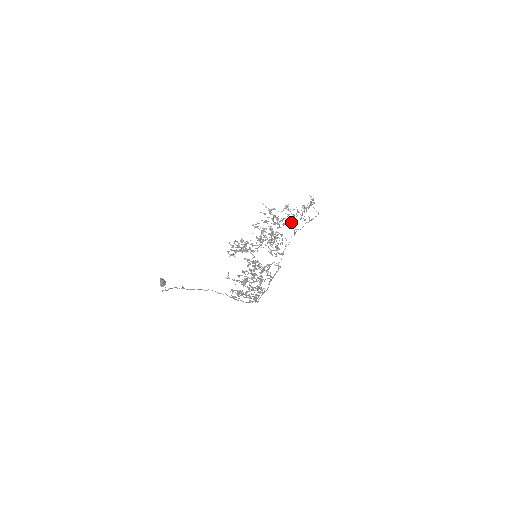
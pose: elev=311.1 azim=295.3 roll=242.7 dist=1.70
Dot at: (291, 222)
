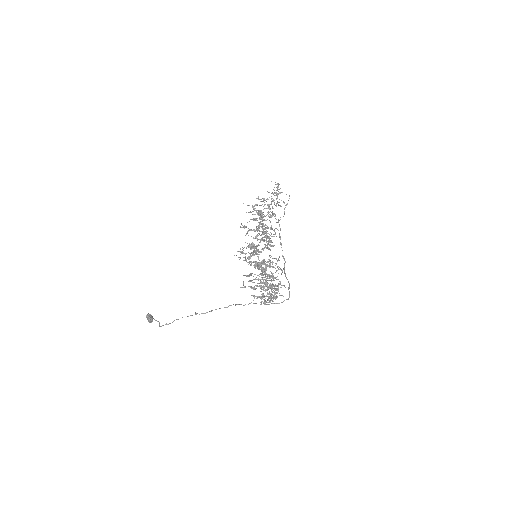
Dot at: (272, 212)
